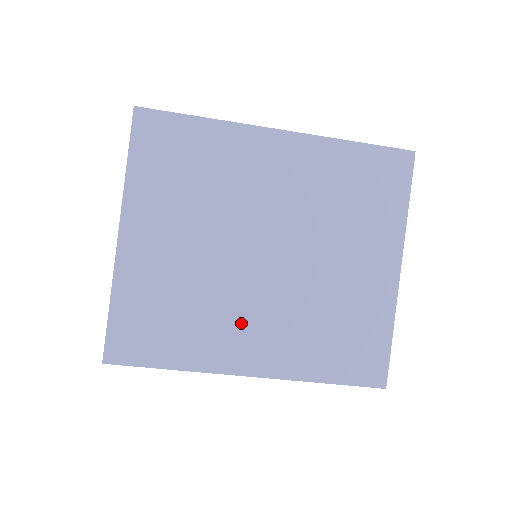
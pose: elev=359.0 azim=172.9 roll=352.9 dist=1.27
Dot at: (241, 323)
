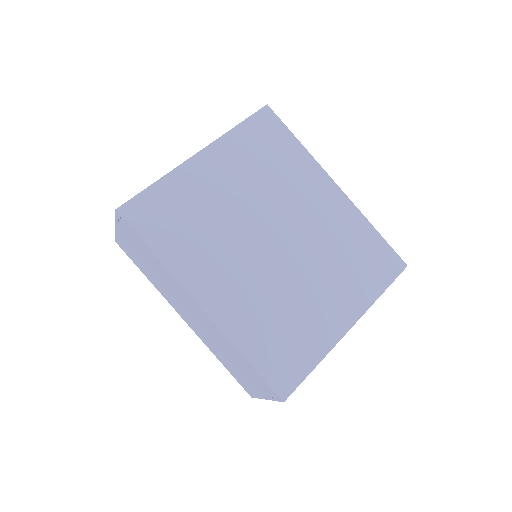
Dot at: (225, 267)
